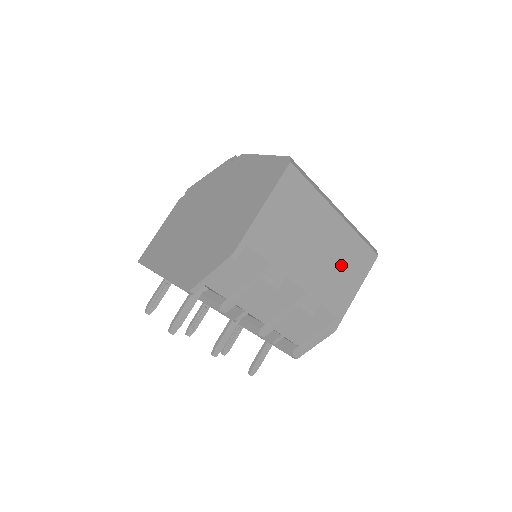
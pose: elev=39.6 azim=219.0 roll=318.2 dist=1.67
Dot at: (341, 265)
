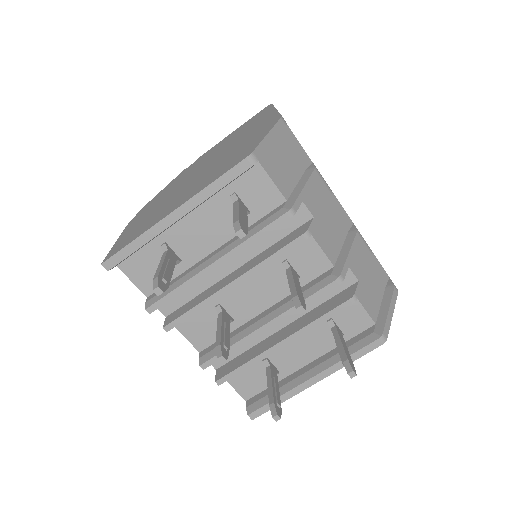
Dot at: occluded
